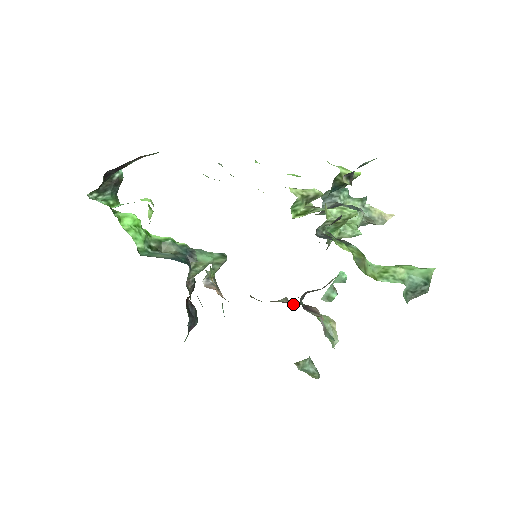
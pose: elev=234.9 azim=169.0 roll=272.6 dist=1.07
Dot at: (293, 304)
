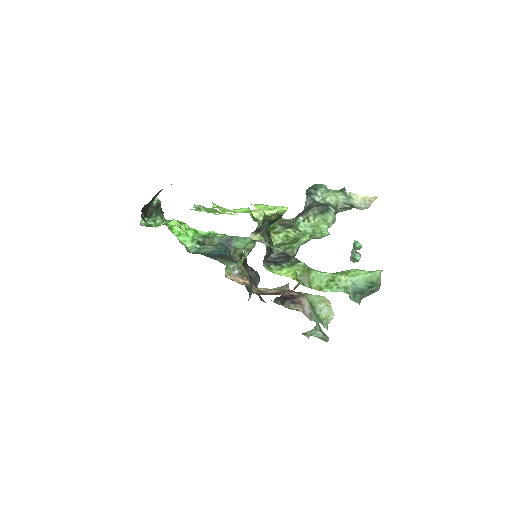
Dot at: (291, 290)
